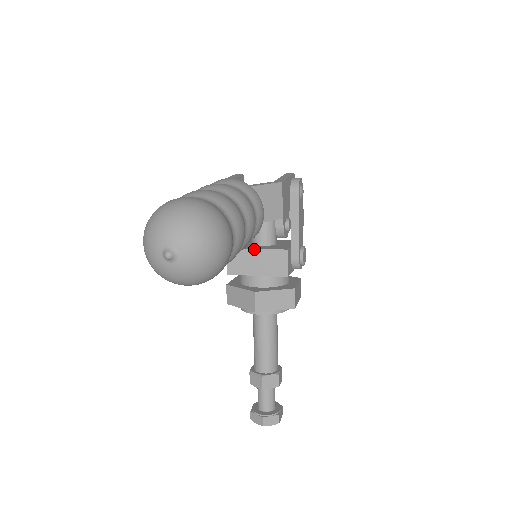
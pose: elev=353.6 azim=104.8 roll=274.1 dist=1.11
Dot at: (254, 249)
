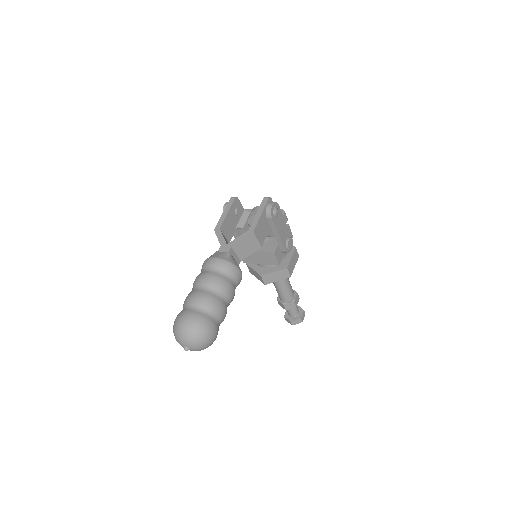
Dot at: occluded
